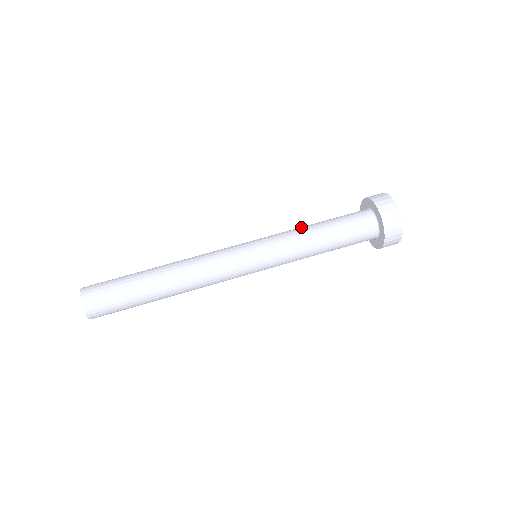
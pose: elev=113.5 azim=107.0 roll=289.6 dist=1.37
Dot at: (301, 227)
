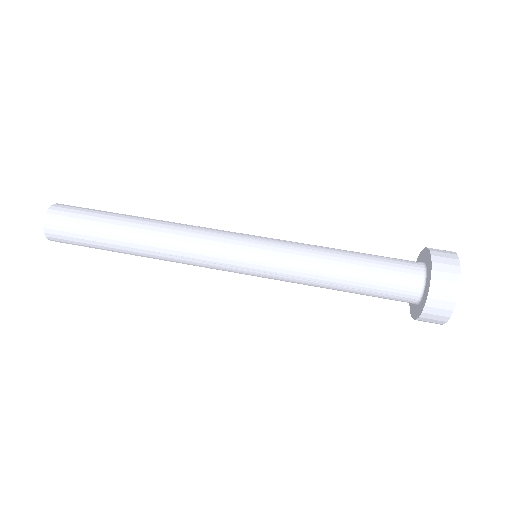
Dot at: occluded
